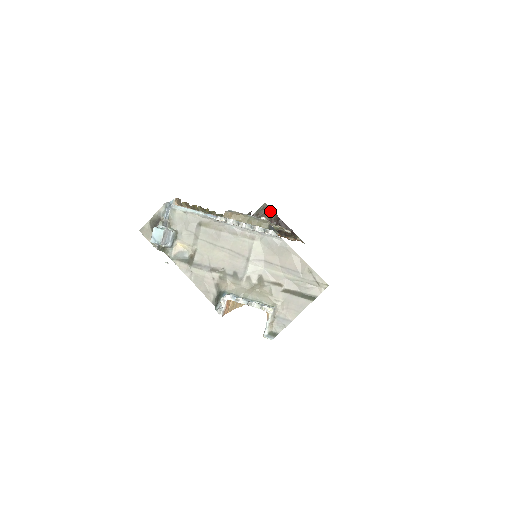
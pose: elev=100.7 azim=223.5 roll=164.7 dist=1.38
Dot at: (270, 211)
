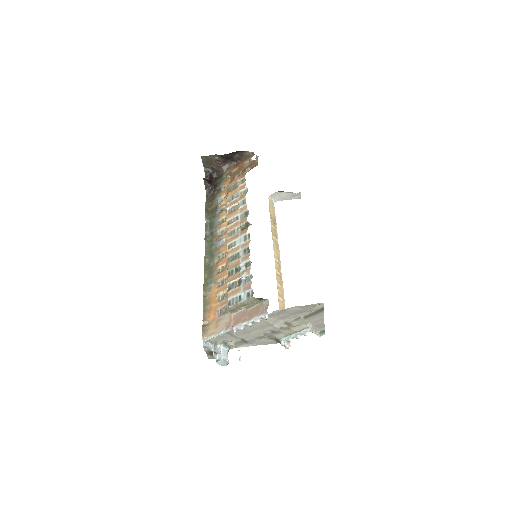
Dot at: (211, 157)
